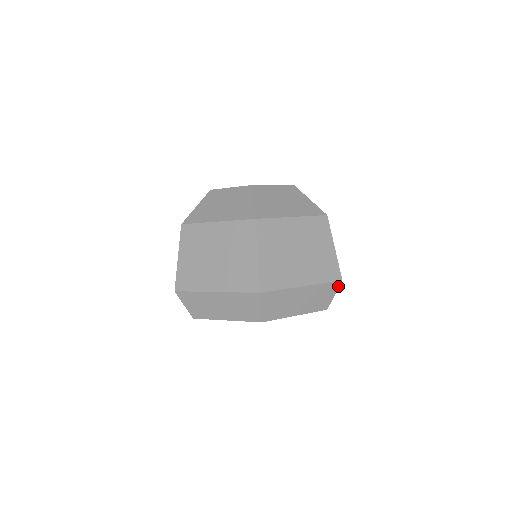
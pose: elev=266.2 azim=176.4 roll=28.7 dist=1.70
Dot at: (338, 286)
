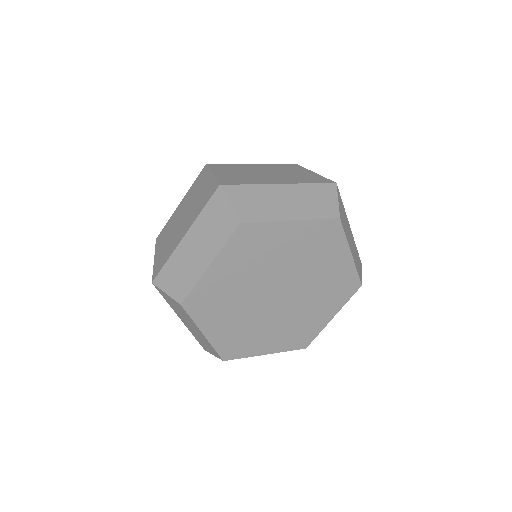
Dot at: (335, 190)
